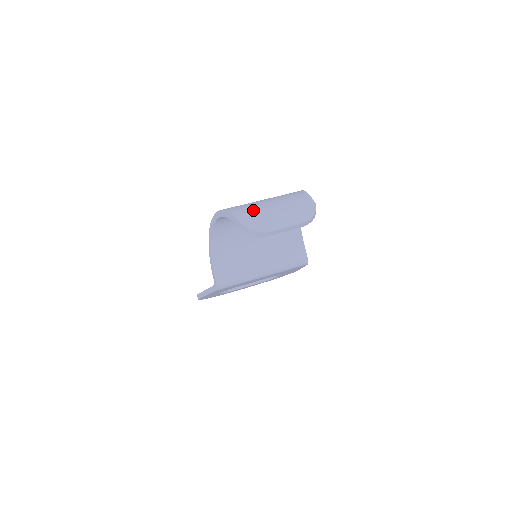
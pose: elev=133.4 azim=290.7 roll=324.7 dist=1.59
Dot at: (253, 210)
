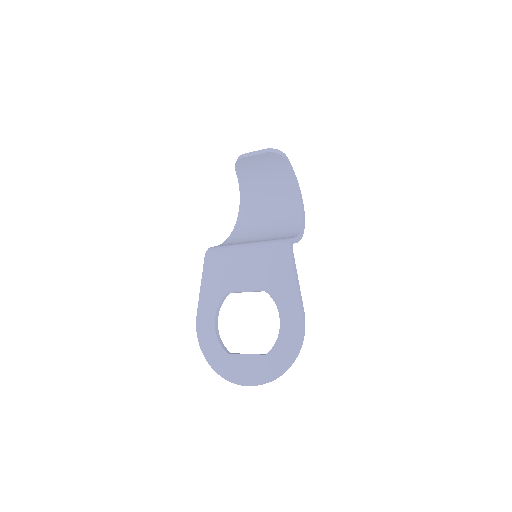
Dot at: occluded
